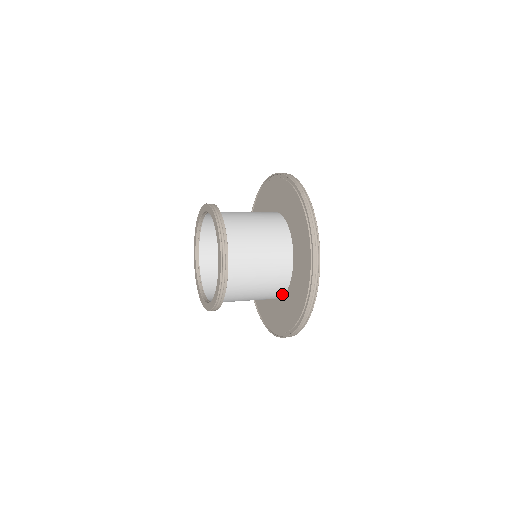
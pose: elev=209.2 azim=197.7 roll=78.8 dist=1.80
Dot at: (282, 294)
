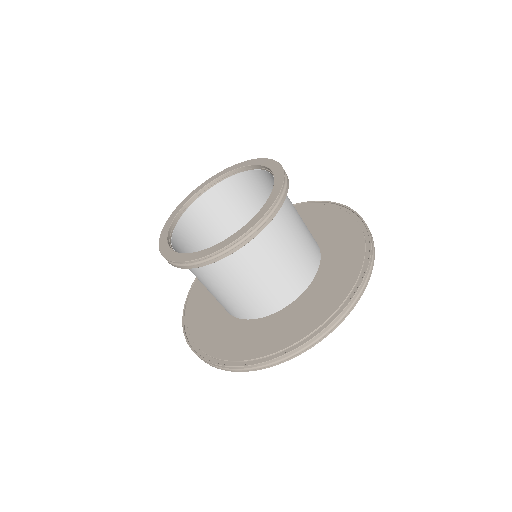
Dot at: (290, 300)
